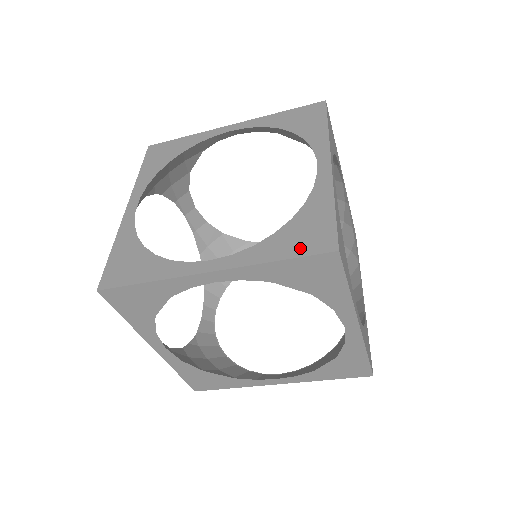
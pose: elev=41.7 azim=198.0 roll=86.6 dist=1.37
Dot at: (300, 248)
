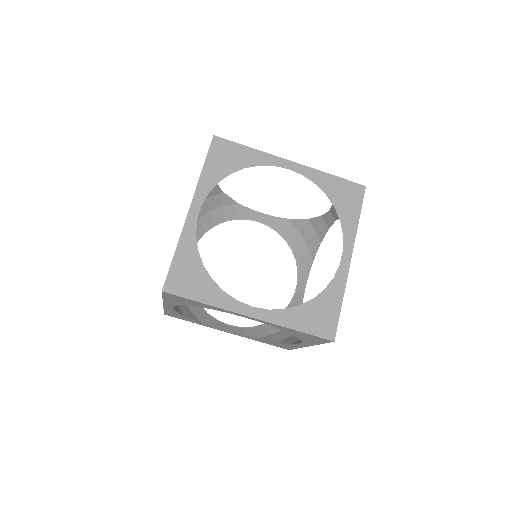
Dot at: (313, 327)
